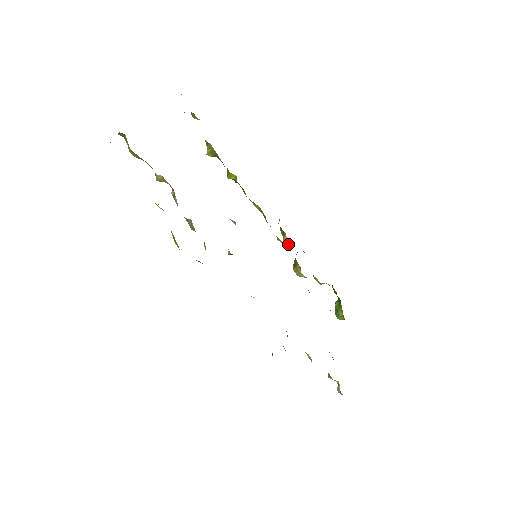
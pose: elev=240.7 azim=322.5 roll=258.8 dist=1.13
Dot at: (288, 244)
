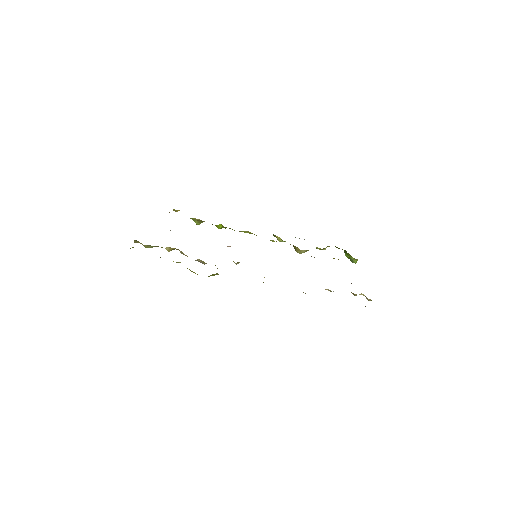
Dot at: (281, 240)
